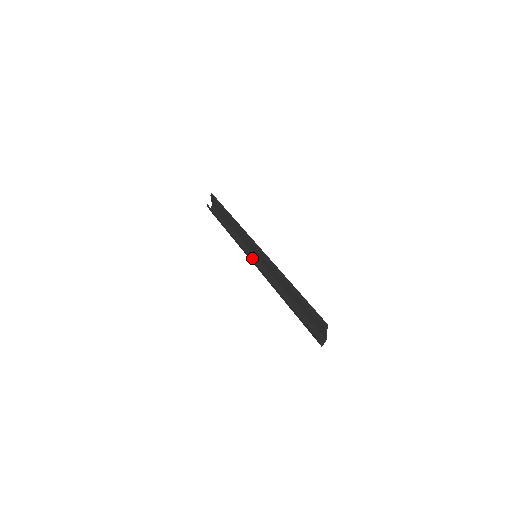
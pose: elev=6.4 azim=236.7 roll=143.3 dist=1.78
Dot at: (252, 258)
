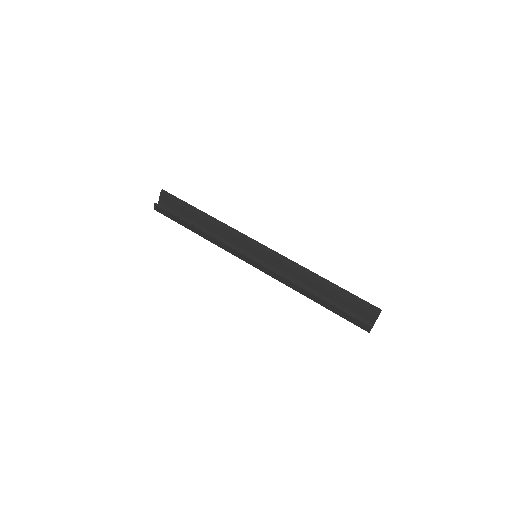
Dot at: occluded
